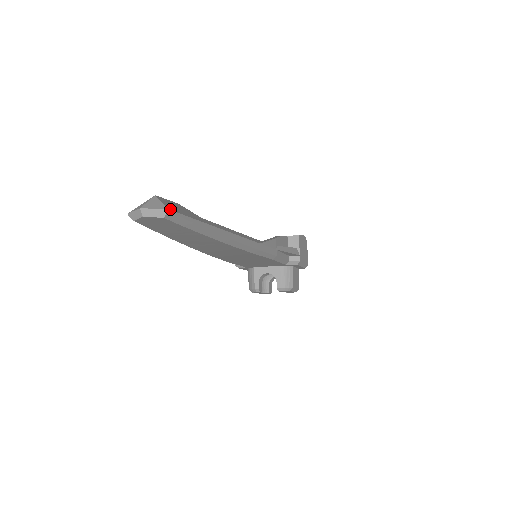
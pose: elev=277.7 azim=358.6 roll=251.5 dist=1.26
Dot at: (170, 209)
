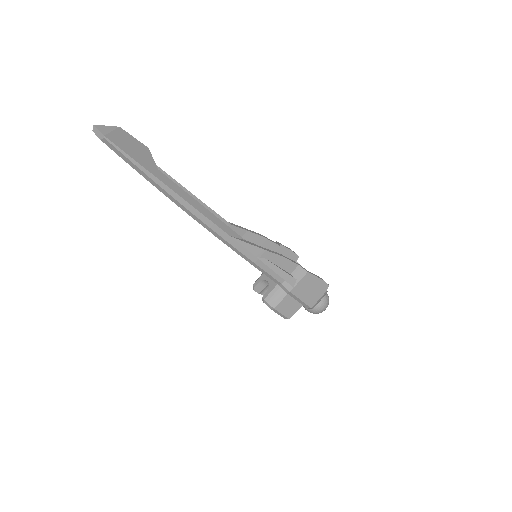
Dot at: (108, 138)
